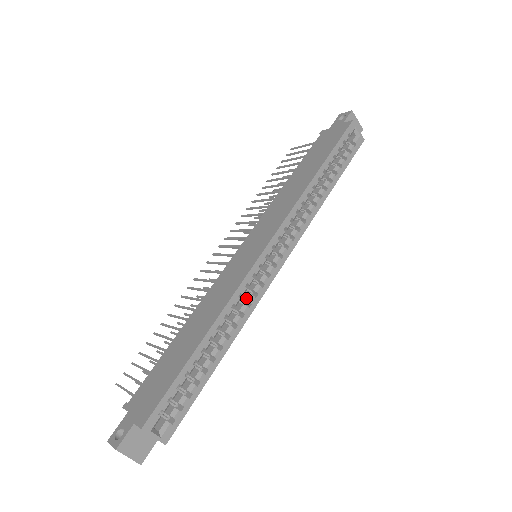
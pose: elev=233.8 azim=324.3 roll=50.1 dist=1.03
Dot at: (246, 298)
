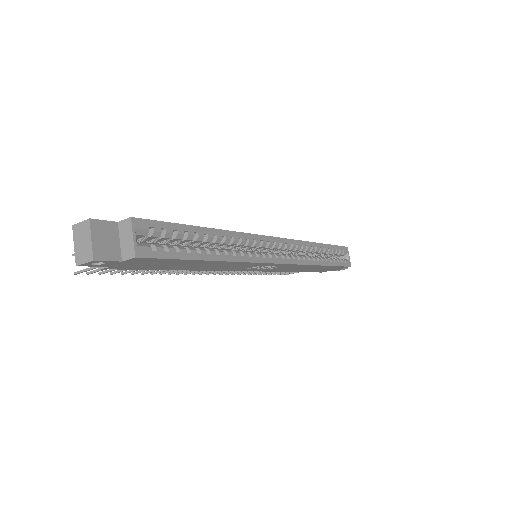
Dot at: (248, 251)
